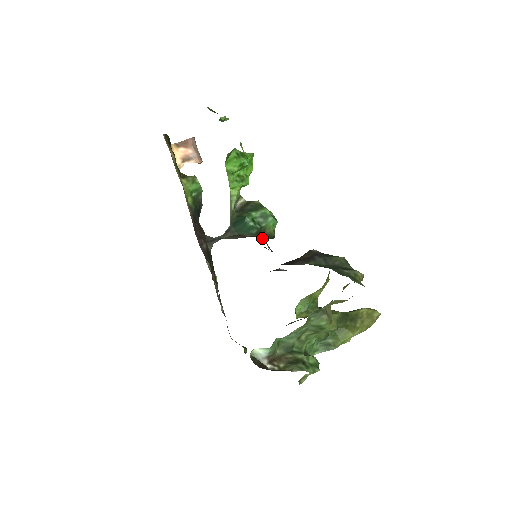
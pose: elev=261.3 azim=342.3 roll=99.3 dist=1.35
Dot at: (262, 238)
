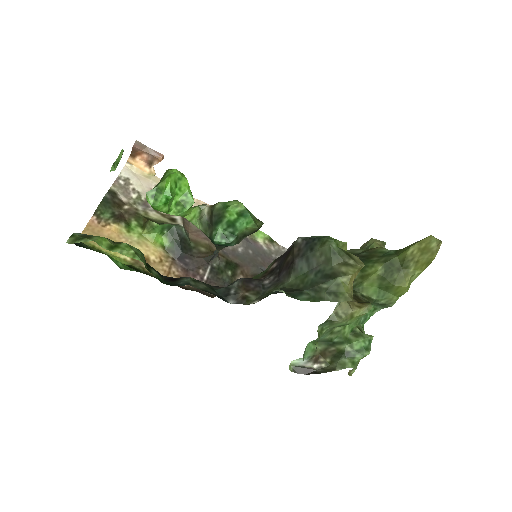
Dot at: occluded
